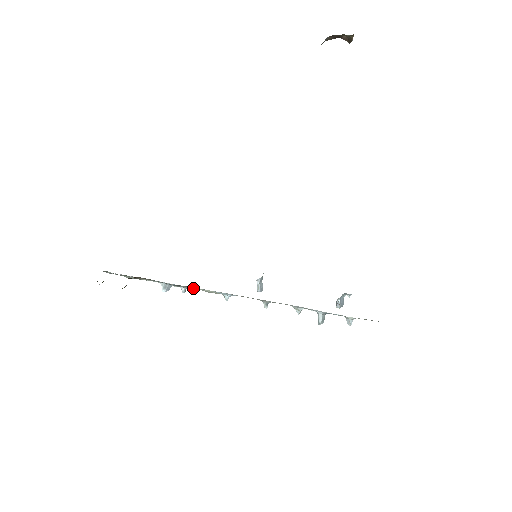
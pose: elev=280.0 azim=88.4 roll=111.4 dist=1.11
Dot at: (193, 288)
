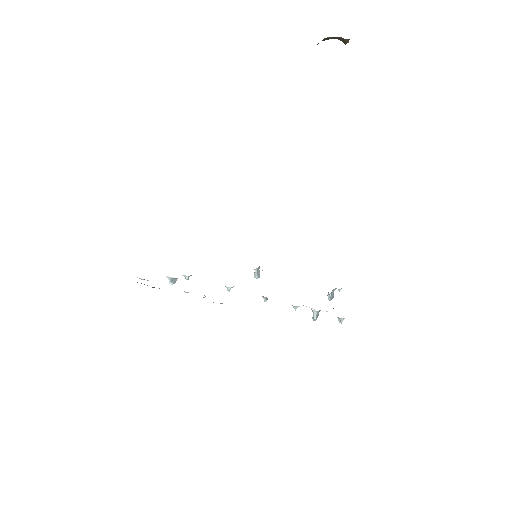
Dot at: occluded
